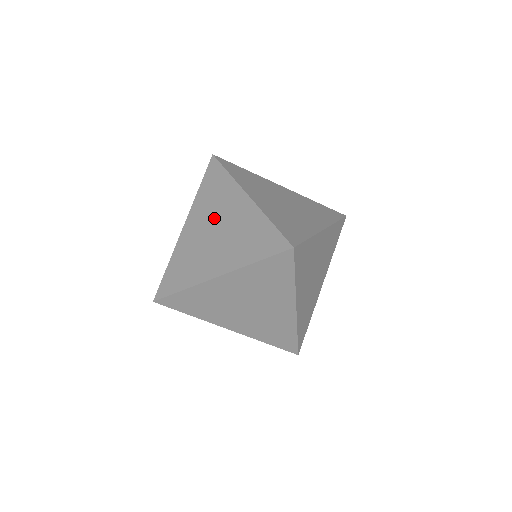
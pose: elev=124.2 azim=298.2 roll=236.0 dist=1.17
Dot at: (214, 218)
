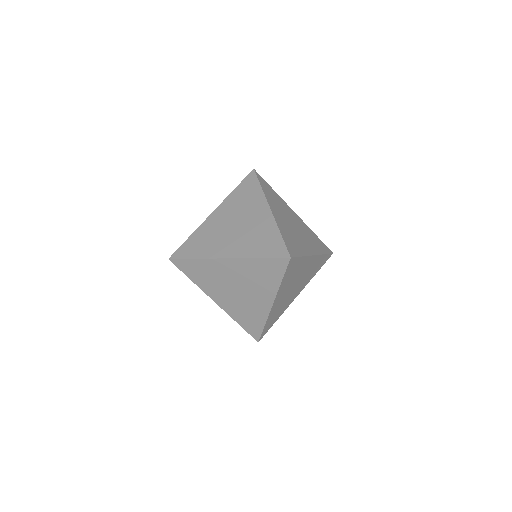
Dot at: occluded
